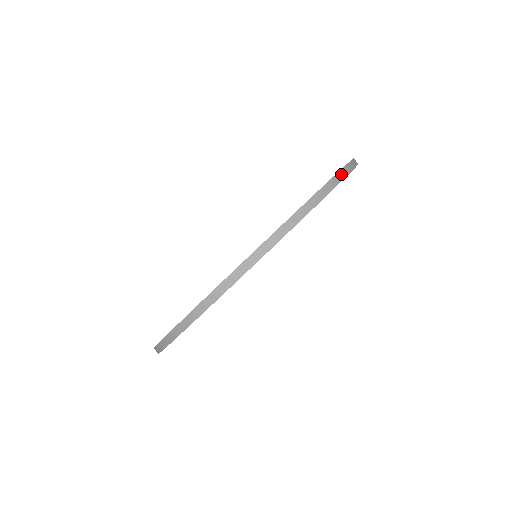
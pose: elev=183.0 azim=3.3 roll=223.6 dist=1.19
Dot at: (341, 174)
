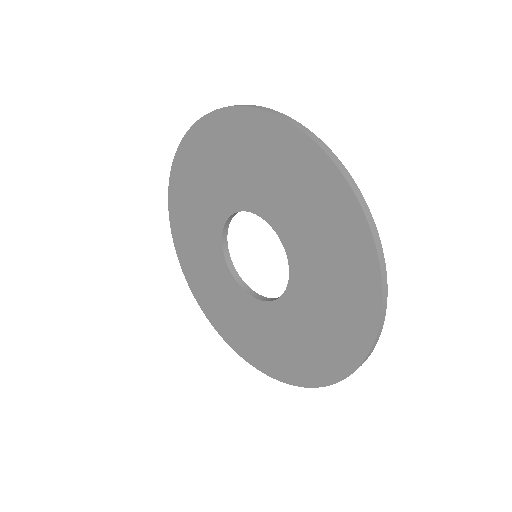
Dot at: (334, 159)
